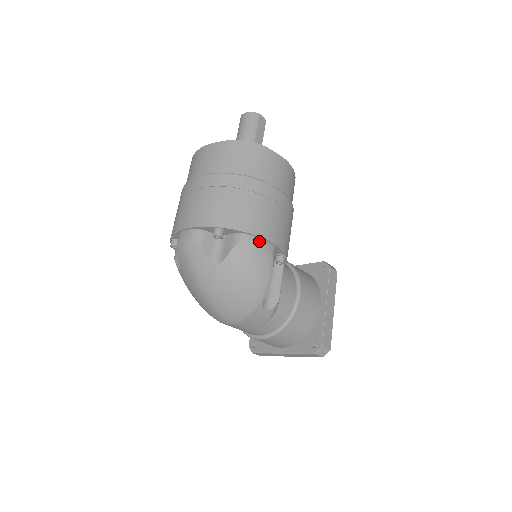
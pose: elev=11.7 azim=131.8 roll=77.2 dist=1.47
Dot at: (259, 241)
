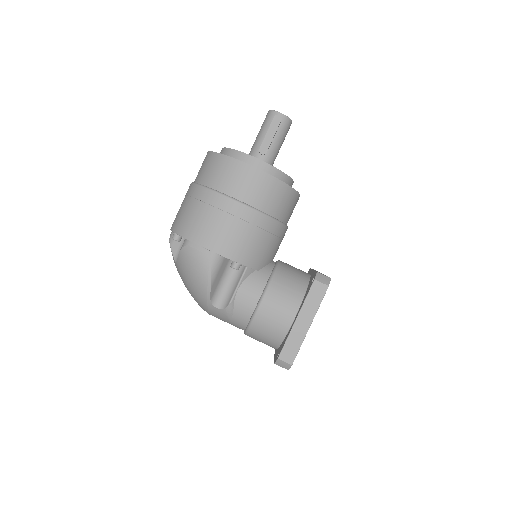
Dot at: (197, 248)
